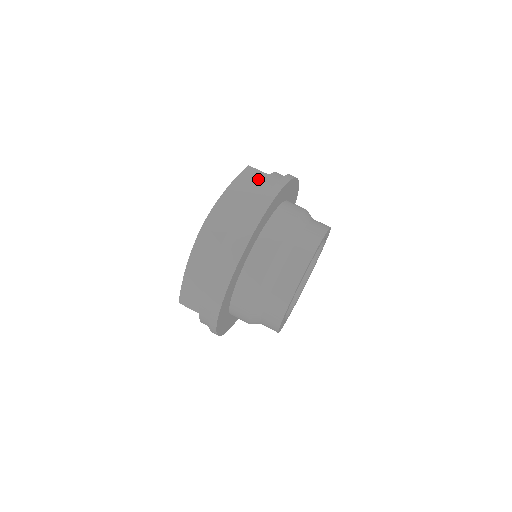
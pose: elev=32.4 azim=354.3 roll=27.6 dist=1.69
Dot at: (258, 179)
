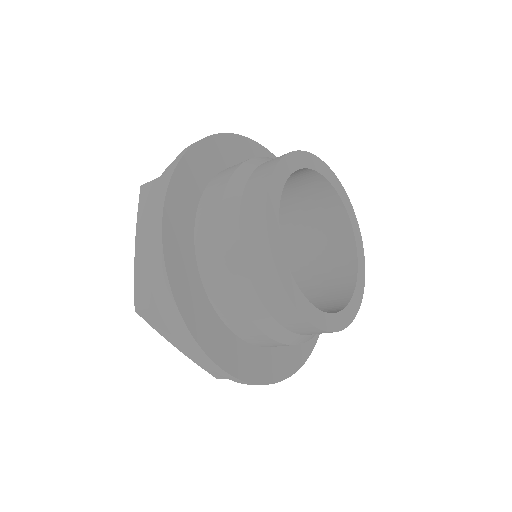
Dot at: occluded
